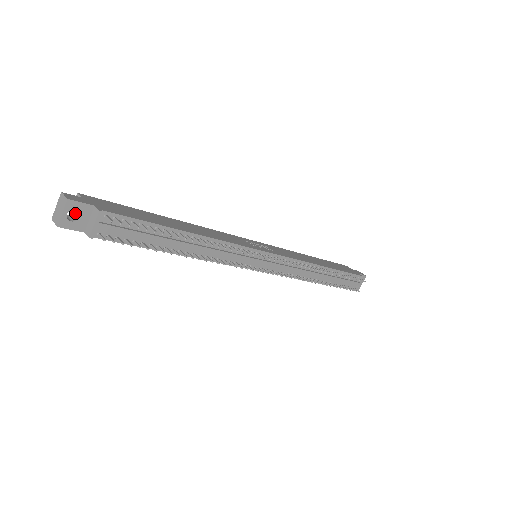
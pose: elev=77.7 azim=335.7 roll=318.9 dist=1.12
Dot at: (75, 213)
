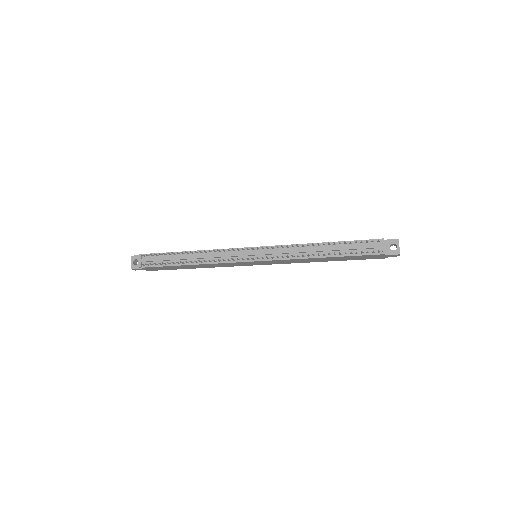
Dot at: occluded
